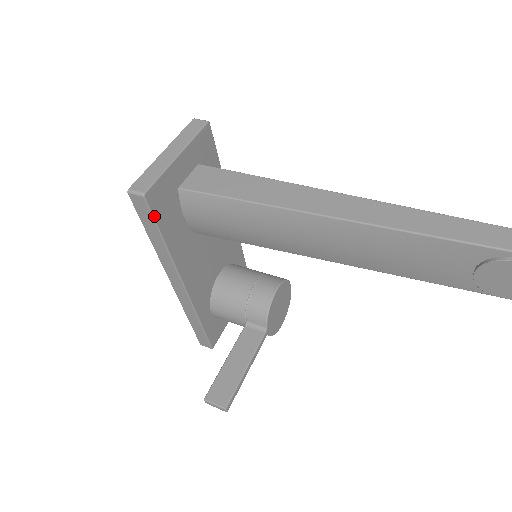
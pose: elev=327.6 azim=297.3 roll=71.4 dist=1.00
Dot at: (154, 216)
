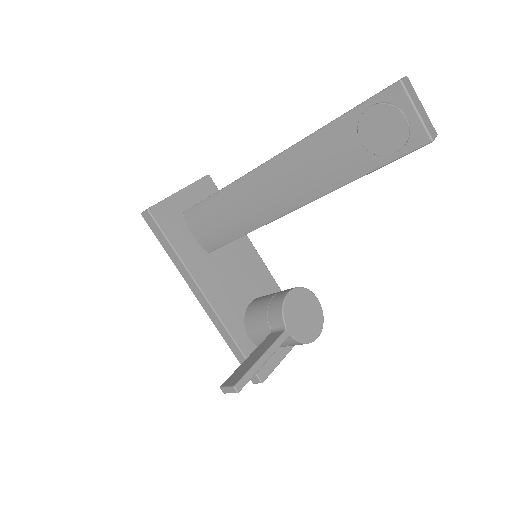
Dot at: (160, 227)
